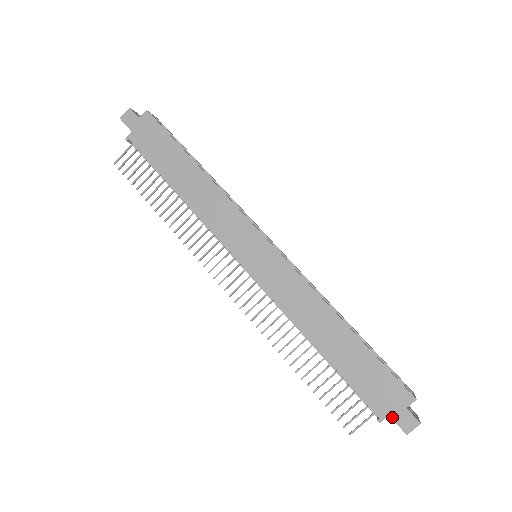
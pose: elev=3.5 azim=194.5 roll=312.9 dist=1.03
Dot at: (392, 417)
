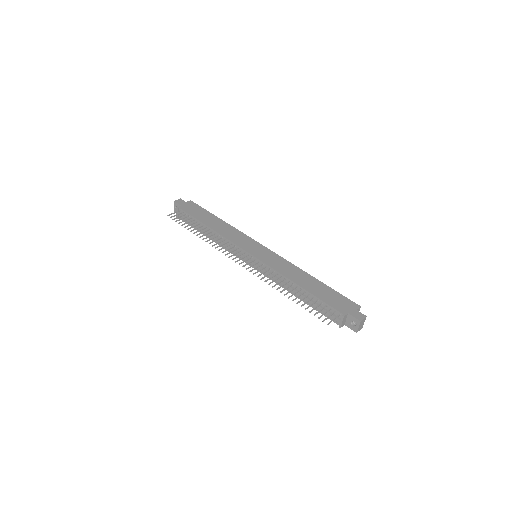
Dot at: (350, 314)
